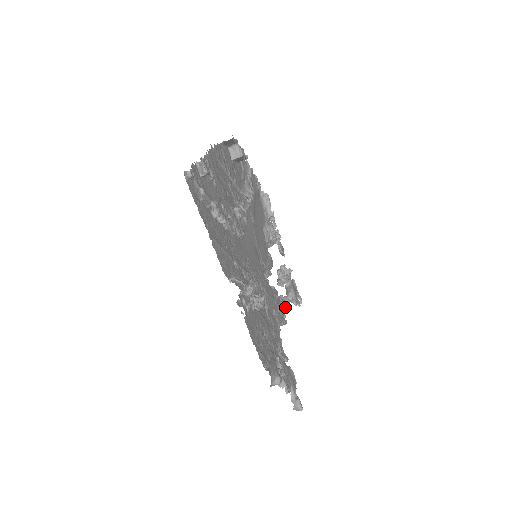
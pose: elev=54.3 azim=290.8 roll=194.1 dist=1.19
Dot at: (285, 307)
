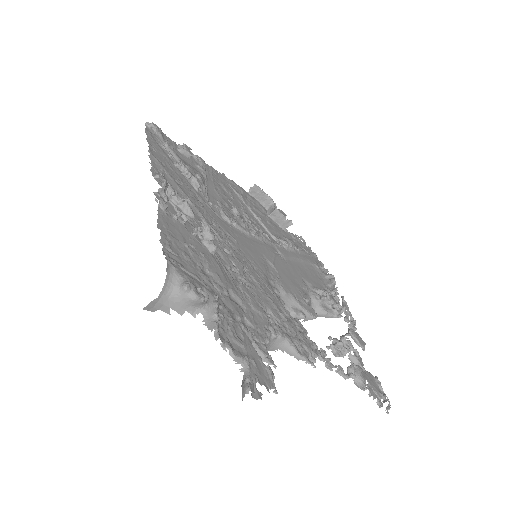
Dot at: (324, 361)
